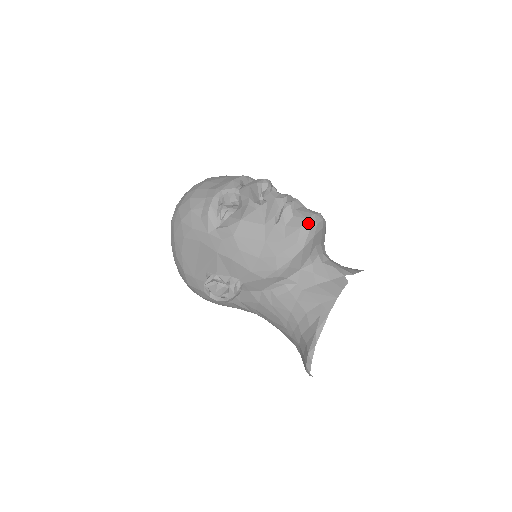
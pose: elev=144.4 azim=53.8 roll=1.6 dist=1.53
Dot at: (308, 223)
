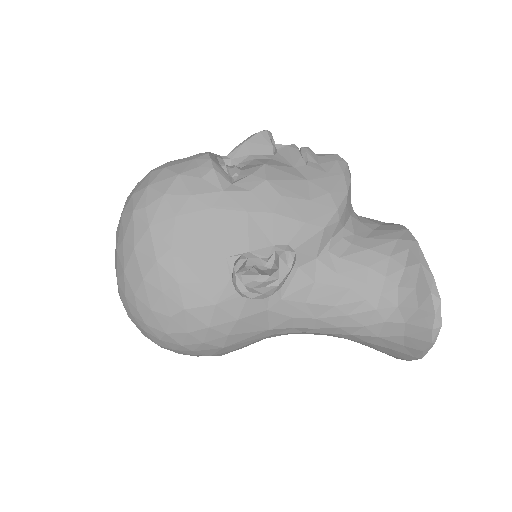
Dot at: (340, 157)
